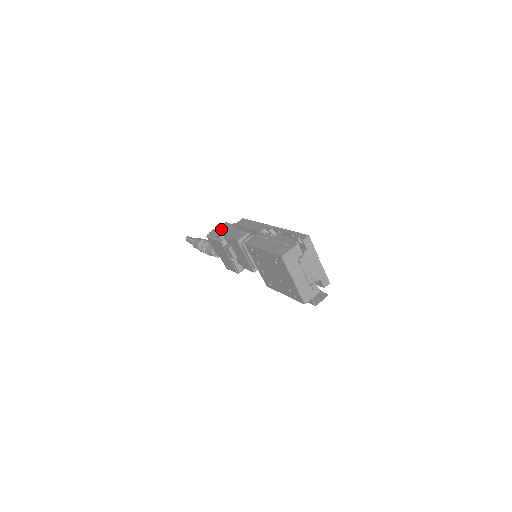
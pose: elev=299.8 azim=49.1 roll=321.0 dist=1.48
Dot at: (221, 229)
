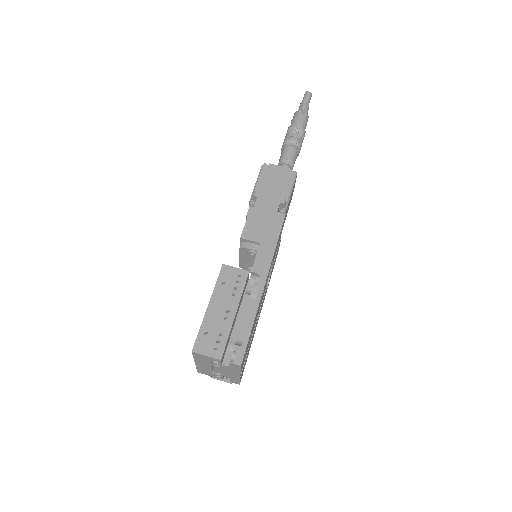
Dot at: (278, 179)
